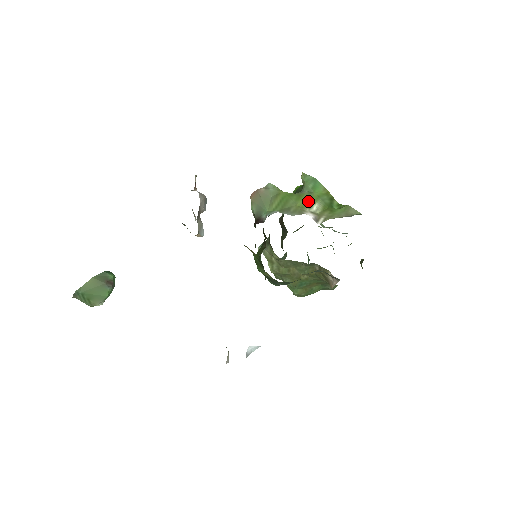
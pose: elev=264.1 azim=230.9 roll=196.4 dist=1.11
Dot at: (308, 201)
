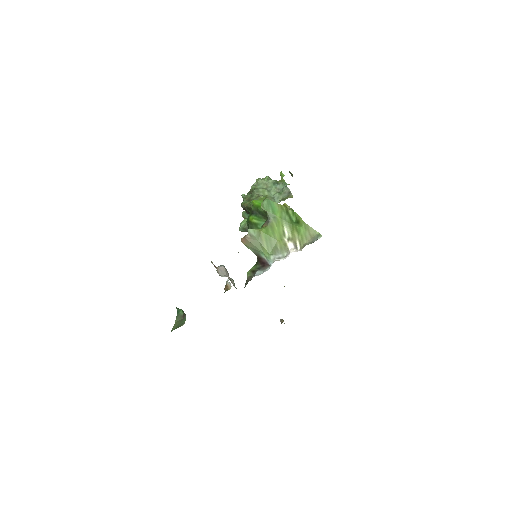
Dot at: (279, 229)
